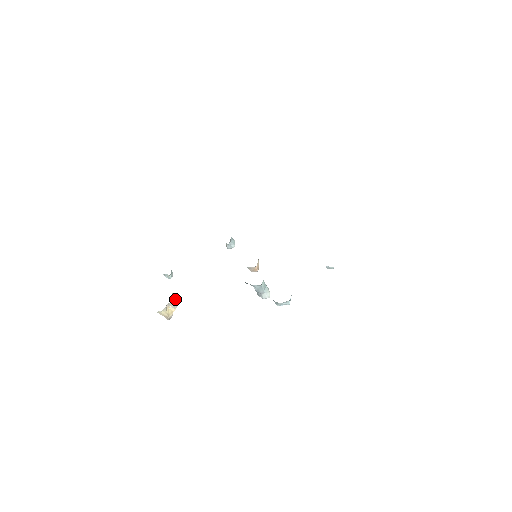
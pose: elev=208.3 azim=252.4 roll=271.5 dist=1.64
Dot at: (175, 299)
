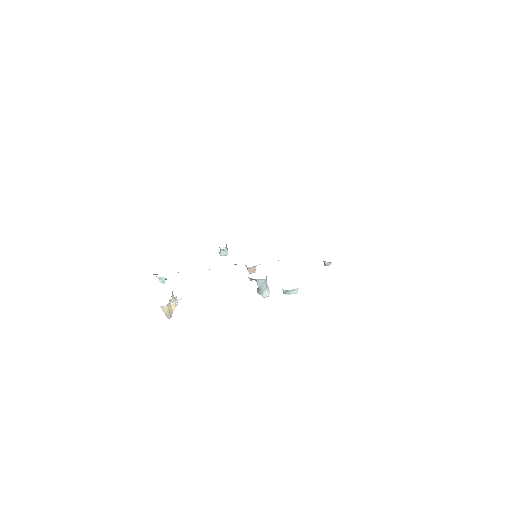
Dot at: occluded
